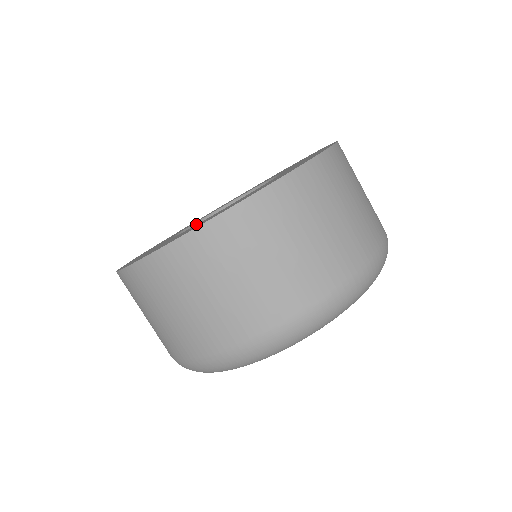
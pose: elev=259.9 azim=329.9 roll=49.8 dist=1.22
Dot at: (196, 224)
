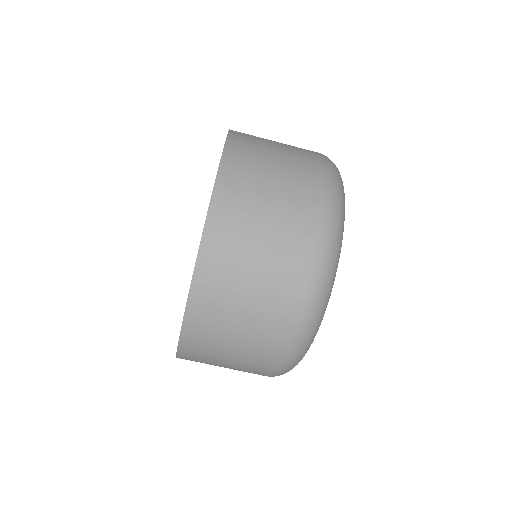
Dot at: occluded
